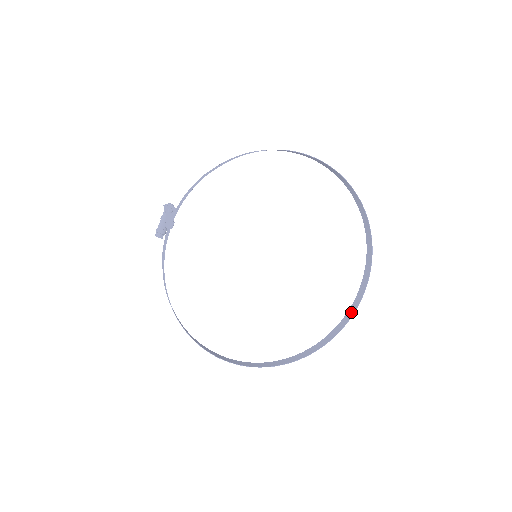
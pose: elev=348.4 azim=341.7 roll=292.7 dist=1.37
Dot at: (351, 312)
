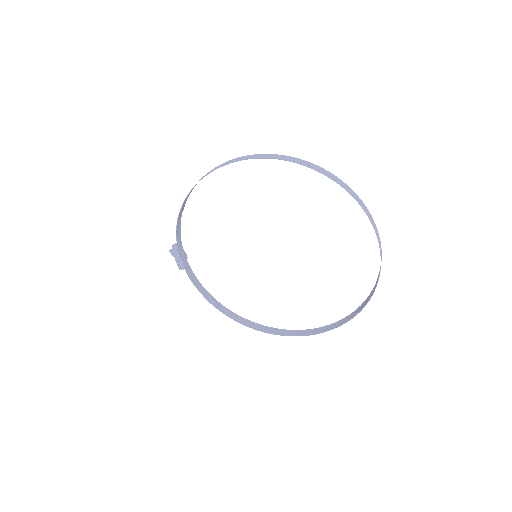
Dot at: occluded
